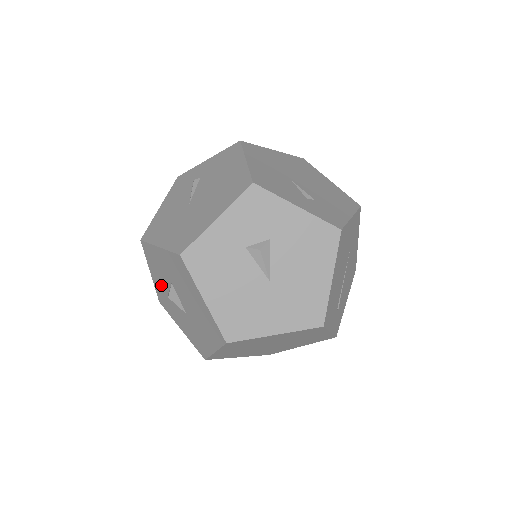
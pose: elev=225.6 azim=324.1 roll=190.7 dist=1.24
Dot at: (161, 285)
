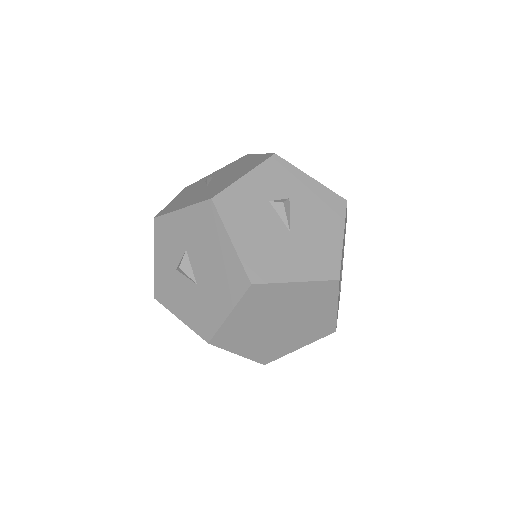
Dot at: (167, 266)
